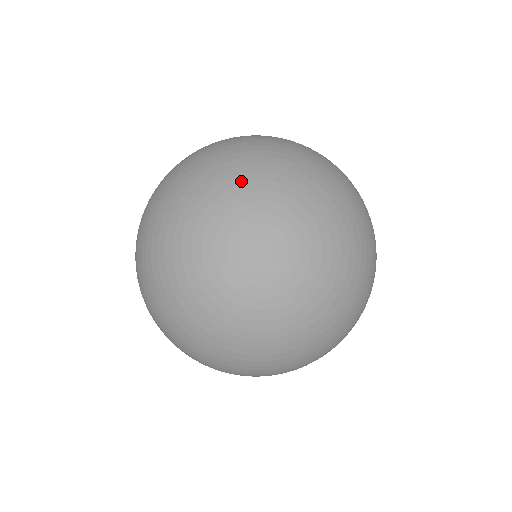
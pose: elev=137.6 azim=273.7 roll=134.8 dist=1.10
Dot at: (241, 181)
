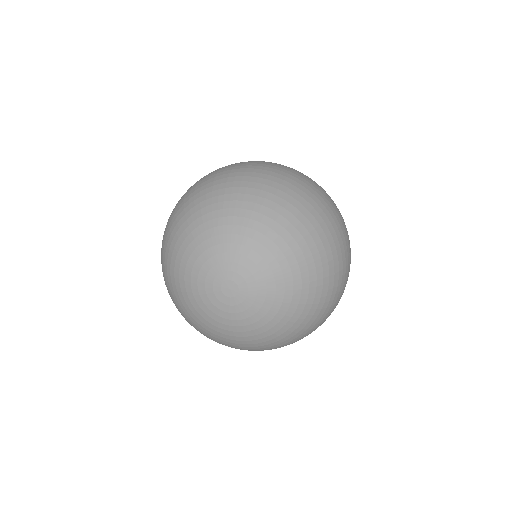
Dot at: (223, 232)
